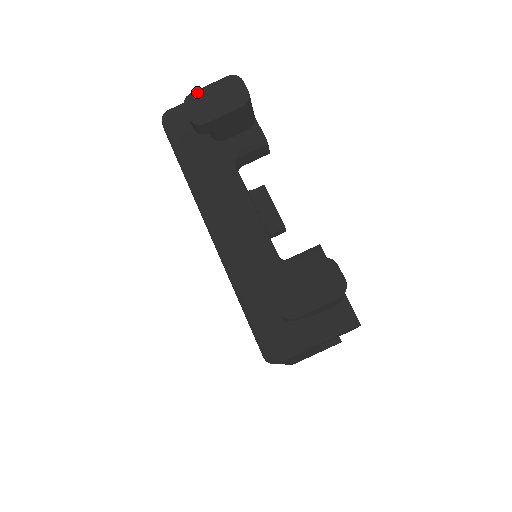
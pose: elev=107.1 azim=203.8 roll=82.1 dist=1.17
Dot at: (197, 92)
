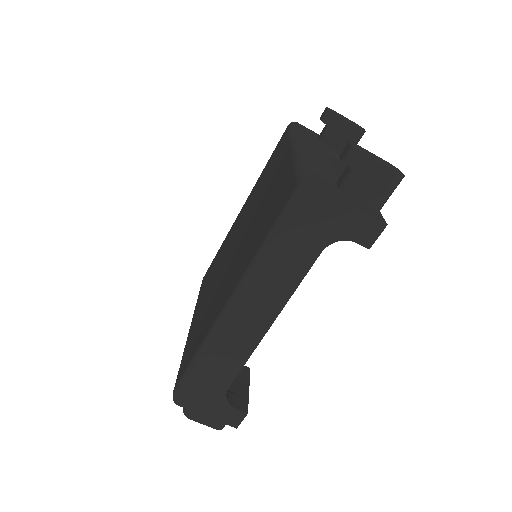
Dot at: (336, 112)
